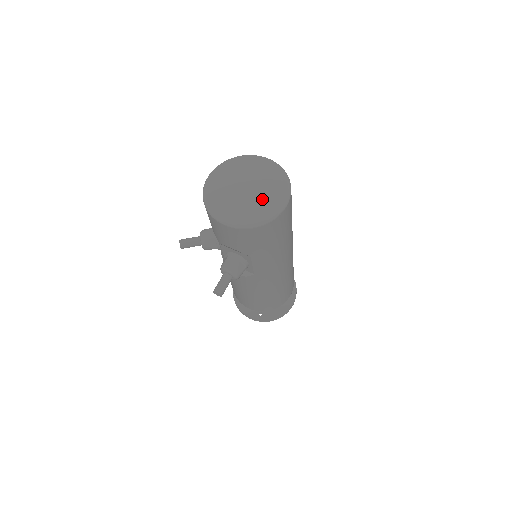
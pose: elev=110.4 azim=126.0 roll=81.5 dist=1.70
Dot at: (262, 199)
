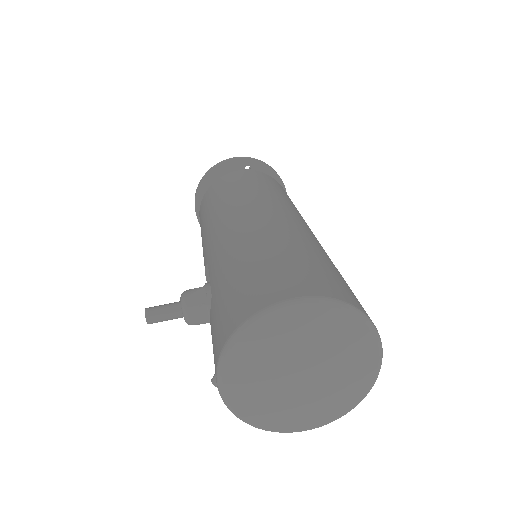
Dot at: (330, 393)
